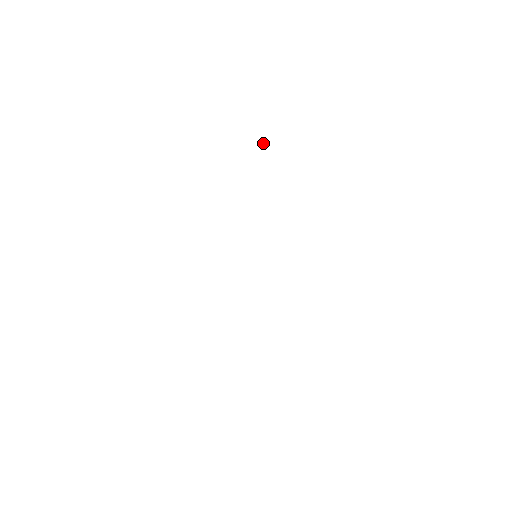
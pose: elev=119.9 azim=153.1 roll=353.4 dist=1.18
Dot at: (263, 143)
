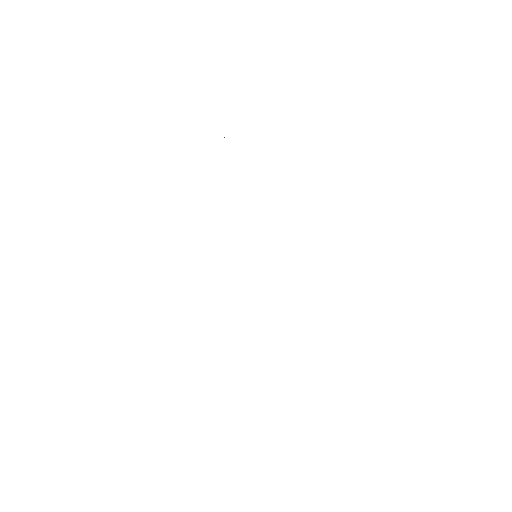
Dot at: occluded
